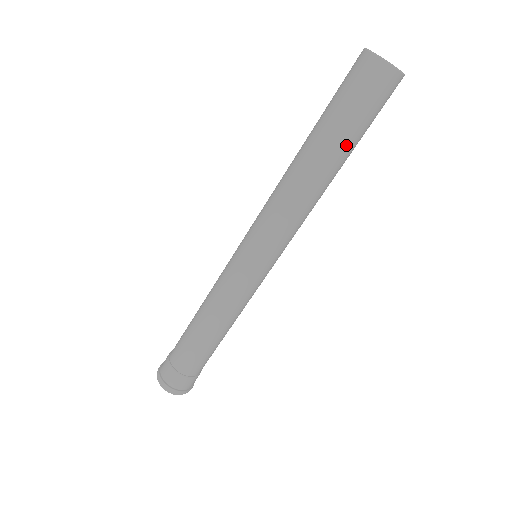
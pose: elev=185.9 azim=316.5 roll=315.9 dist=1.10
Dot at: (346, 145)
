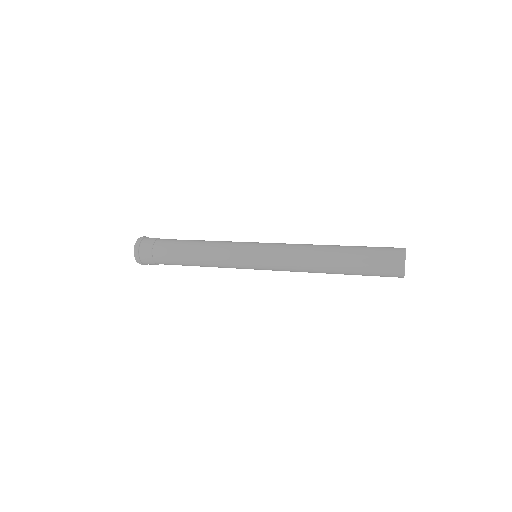
Dot at: (351, 272)
